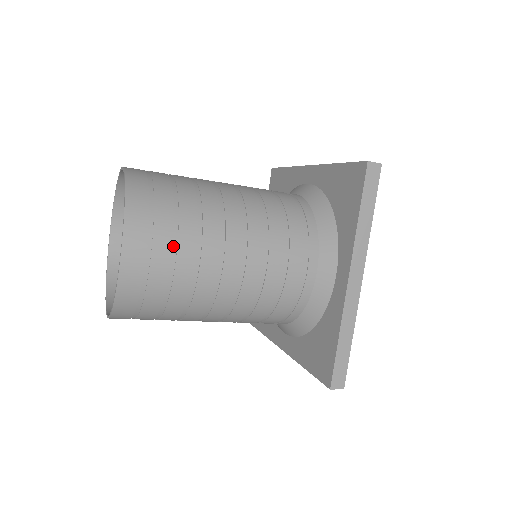
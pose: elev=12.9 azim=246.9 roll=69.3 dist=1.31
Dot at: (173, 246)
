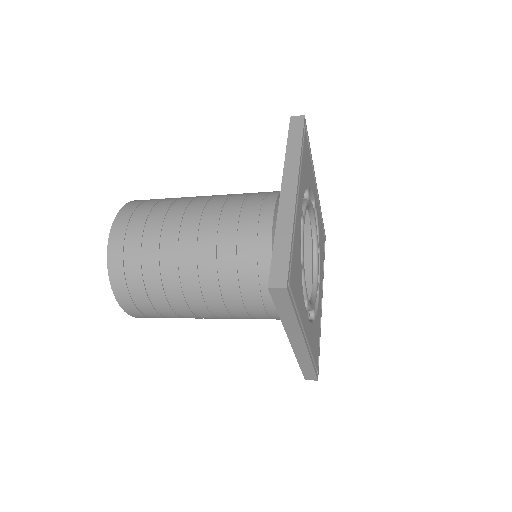
Dot at: (150, 214)
